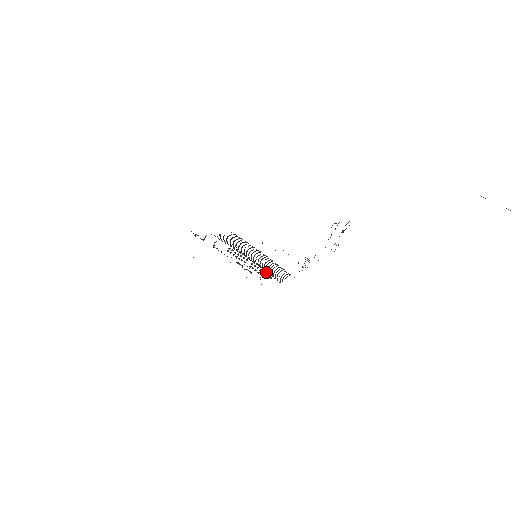
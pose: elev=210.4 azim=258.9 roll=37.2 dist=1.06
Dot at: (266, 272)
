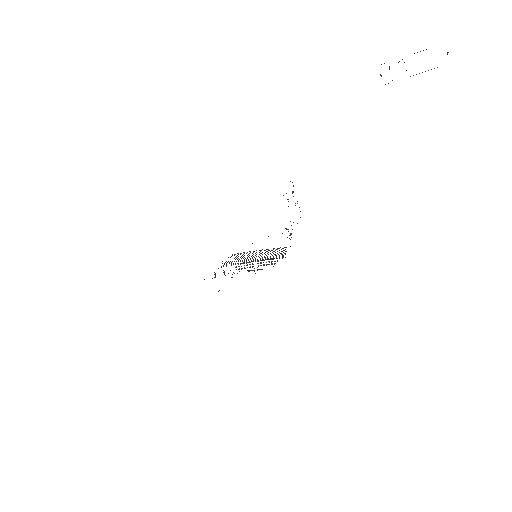
Dot at: occluded
